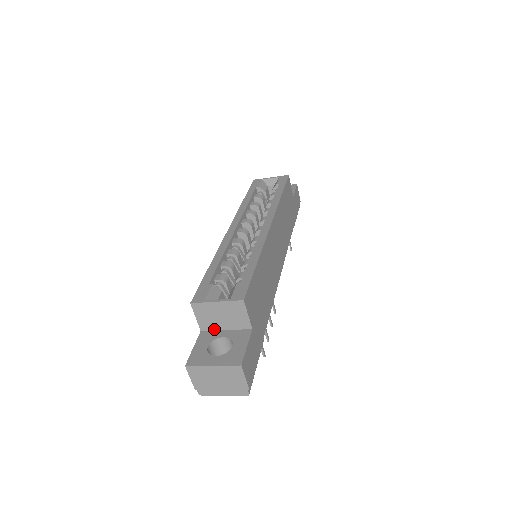
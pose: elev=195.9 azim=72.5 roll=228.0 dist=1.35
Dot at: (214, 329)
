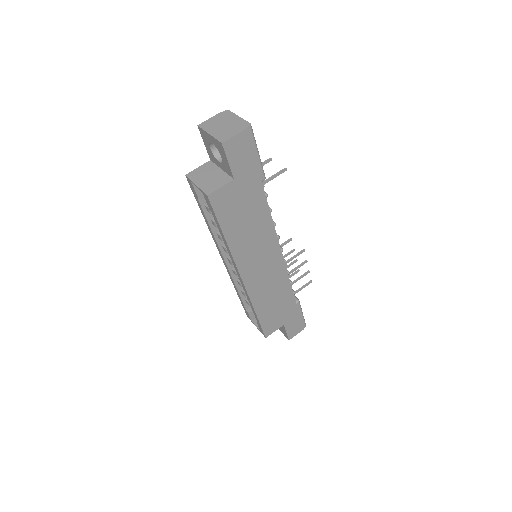
Dot at: occluded
